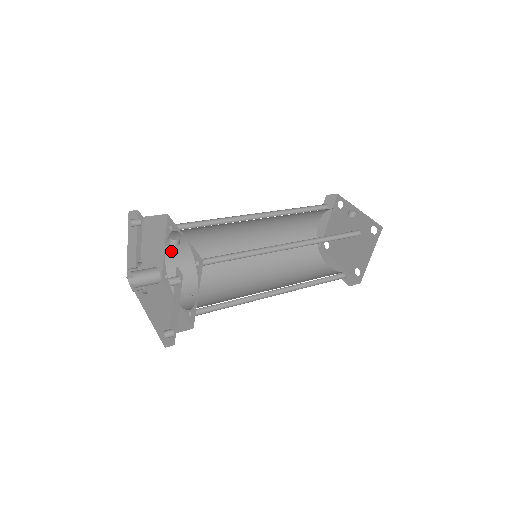
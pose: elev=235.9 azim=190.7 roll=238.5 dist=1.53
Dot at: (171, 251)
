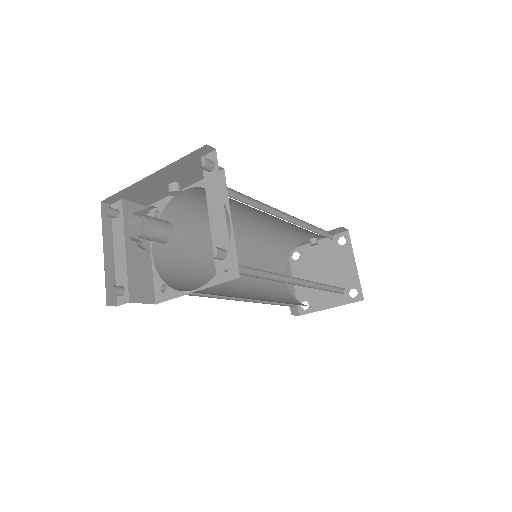
Dot at: (159, 260)
